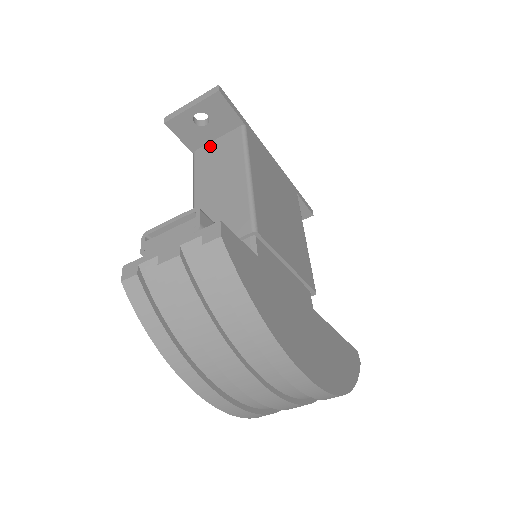
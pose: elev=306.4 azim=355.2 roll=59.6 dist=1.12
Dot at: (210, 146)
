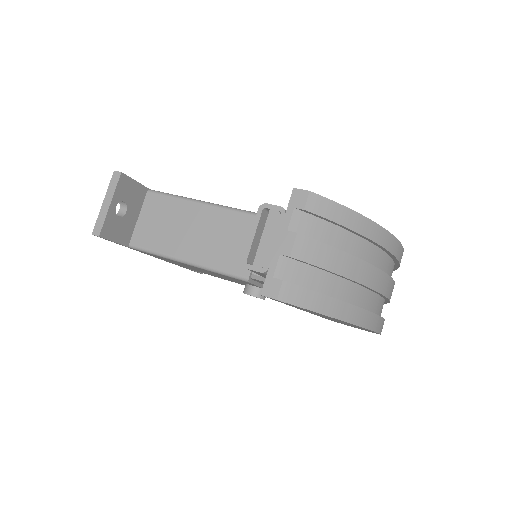
Dot at: (140, 227)
